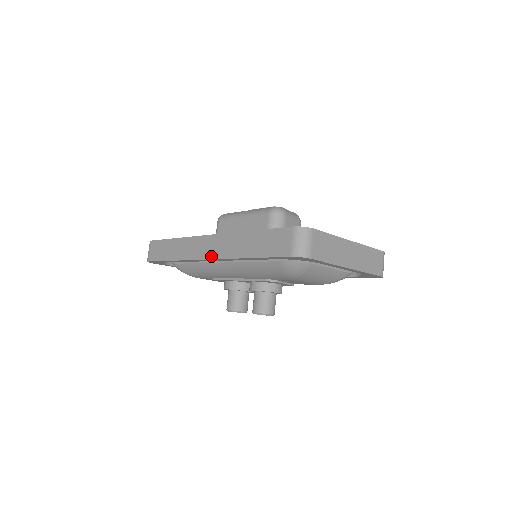
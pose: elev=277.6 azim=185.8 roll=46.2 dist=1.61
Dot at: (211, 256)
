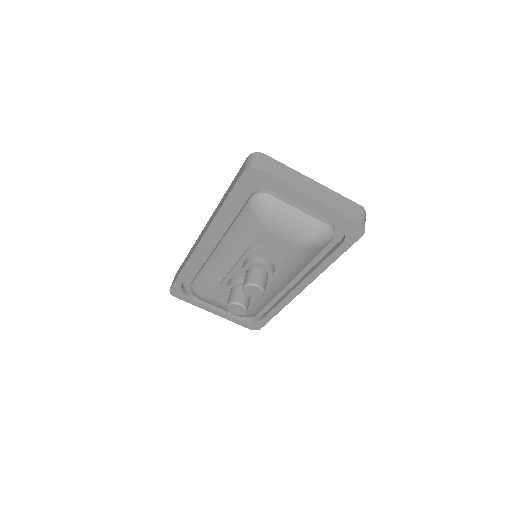
Dot at: (203, 235)
